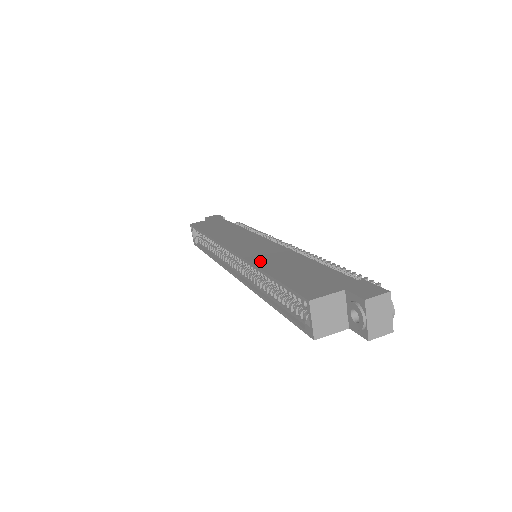
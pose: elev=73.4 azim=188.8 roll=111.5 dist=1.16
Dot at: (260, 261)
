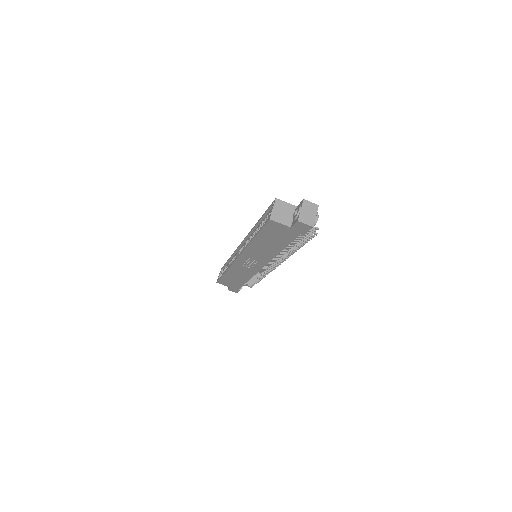
Dot at: occluded
